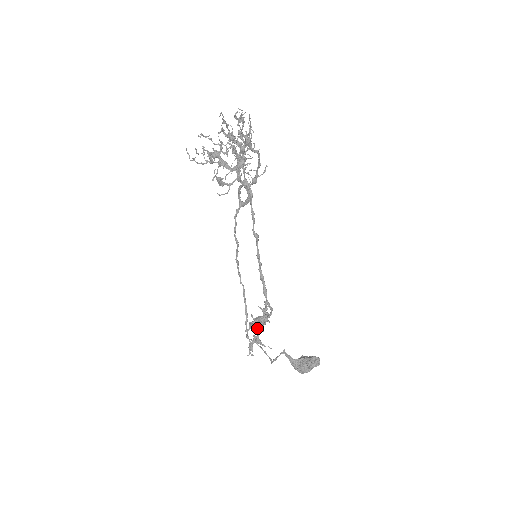
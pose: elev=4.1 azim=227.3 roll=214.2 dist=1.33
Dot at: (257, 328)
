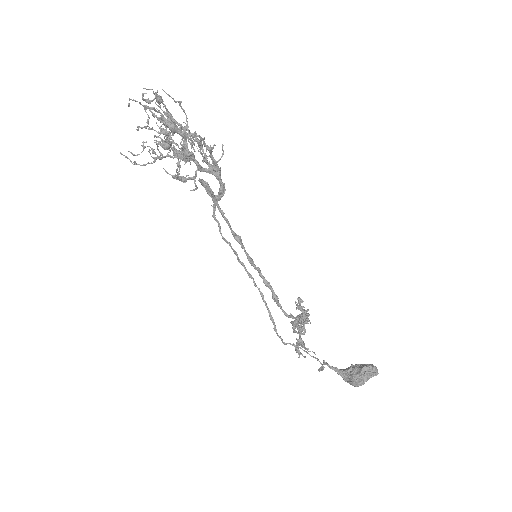
Dot at: occluded
